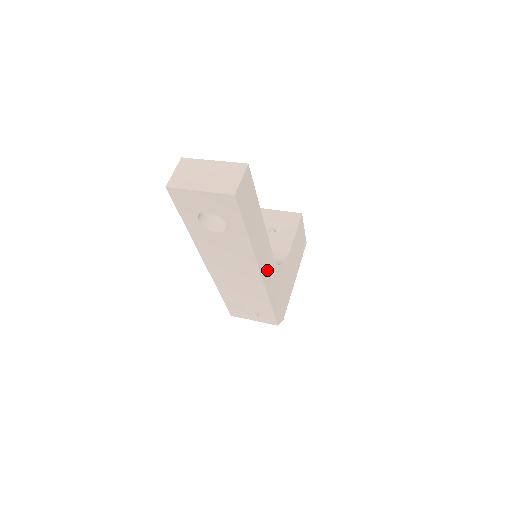
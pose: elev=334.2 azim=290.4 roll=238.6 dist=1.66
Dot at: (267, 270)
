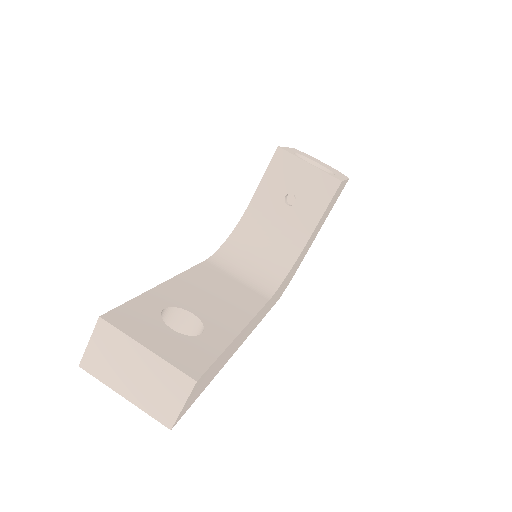
Dot at: (256, 322)
